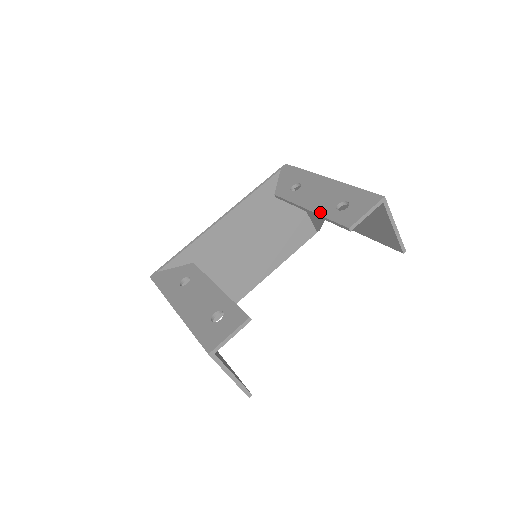
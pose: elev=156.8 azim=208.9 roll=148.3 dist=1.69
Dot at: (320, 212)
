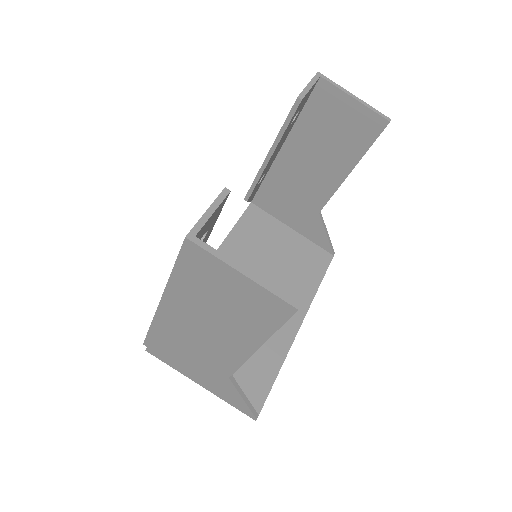
Dot at: (276, 138)
